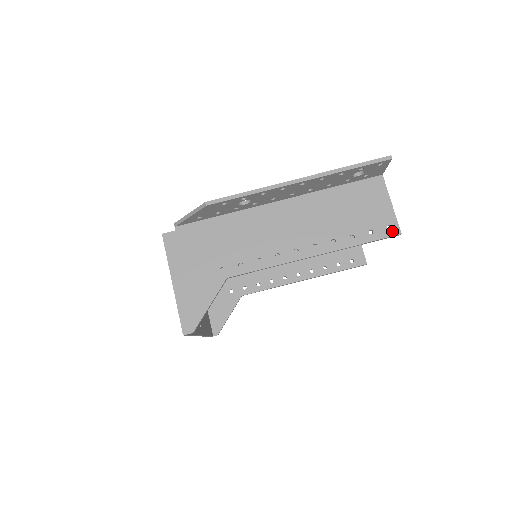
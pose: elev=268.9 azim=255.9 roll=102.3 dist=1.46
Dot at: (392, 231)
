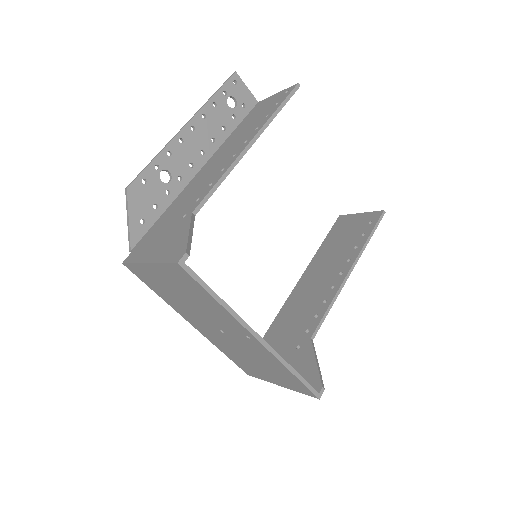
Dot at: (290, 90)
